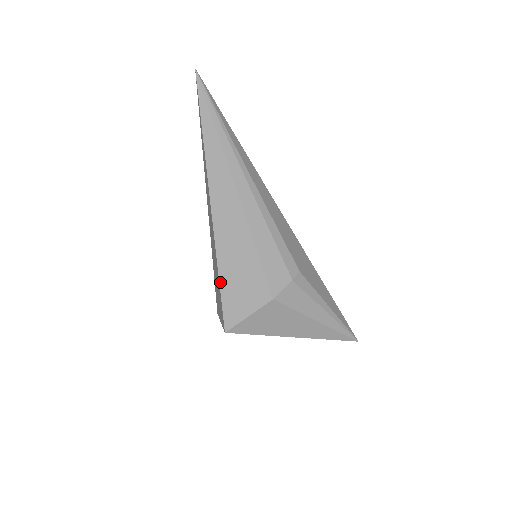
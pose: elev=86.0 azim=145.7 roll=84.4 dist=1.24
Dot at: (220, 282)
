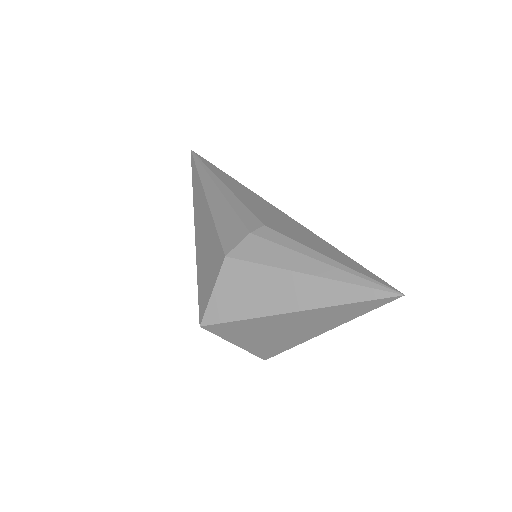
Dot at: (197, 279)
